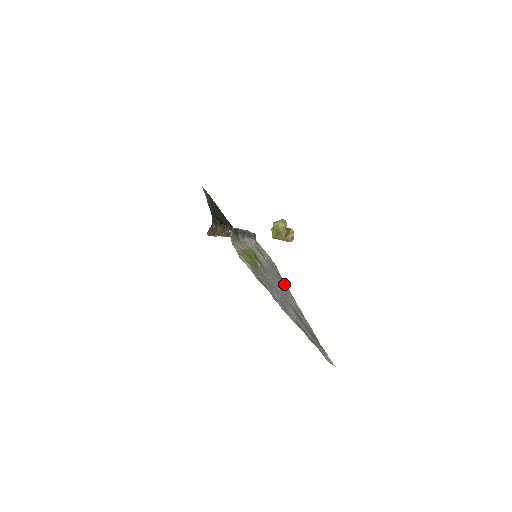
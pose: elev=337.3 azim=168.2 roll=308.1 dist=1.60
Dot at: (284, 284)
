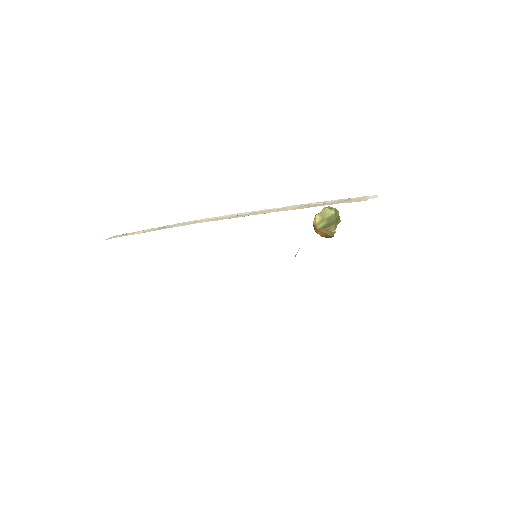
Dot at: occluded
